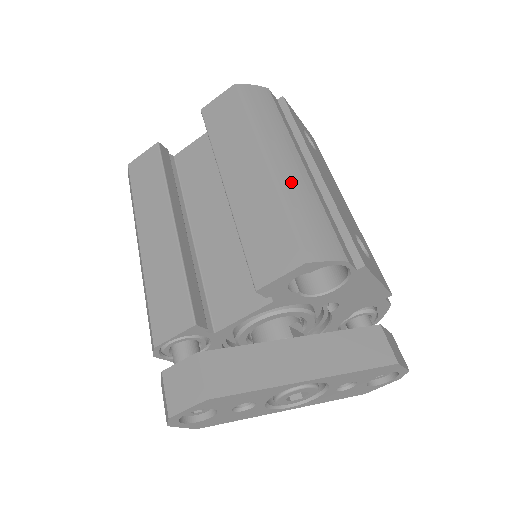
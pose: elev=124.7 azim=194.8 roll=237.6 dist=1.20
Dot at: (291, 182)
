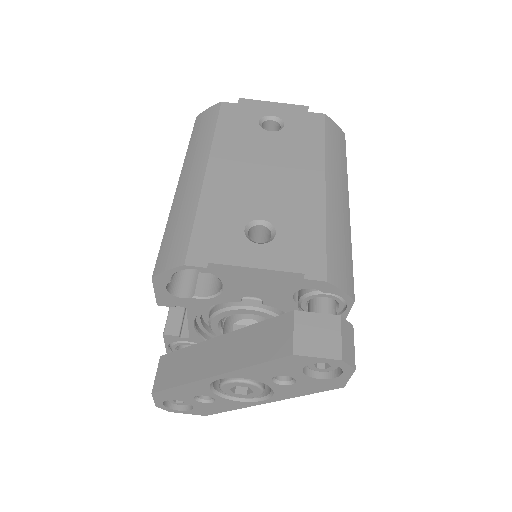
Dot at: (182, 199)
